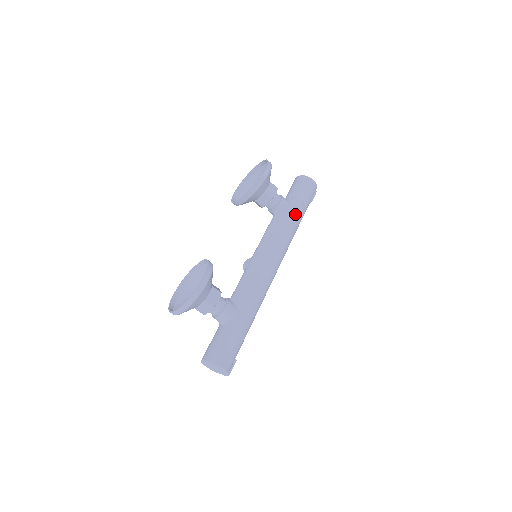
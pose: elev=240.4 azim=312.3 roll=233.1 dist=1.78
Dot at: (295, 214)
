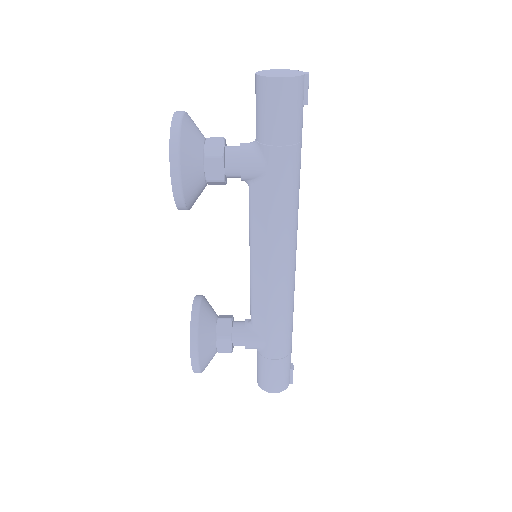
Dot at: (276, 176)
